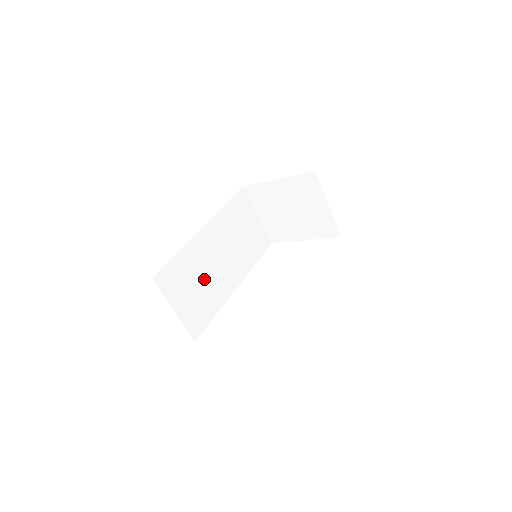
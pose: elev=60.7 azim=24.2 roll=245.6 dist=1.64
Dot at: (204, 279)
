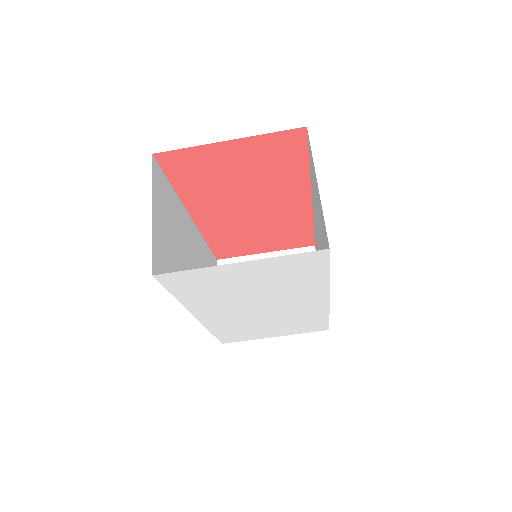
Dot at: (179, 248)
